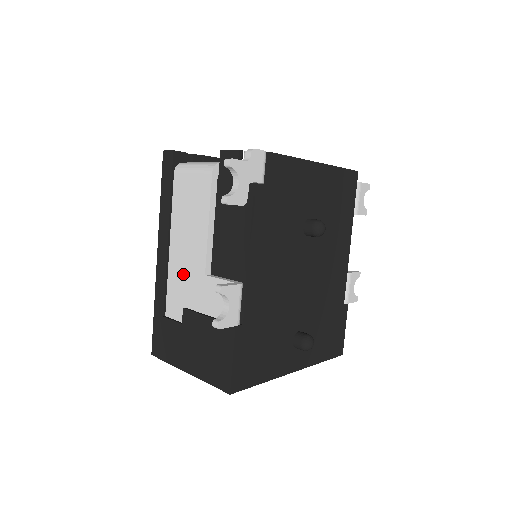
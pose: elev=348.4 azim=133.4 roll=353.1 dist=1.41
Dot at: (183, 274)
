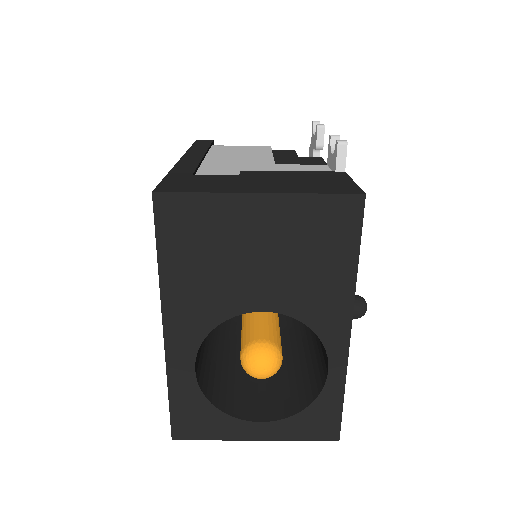
Dot at: (233, 165)
